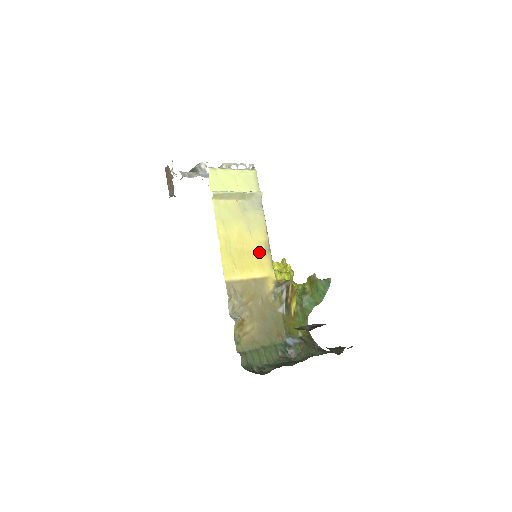
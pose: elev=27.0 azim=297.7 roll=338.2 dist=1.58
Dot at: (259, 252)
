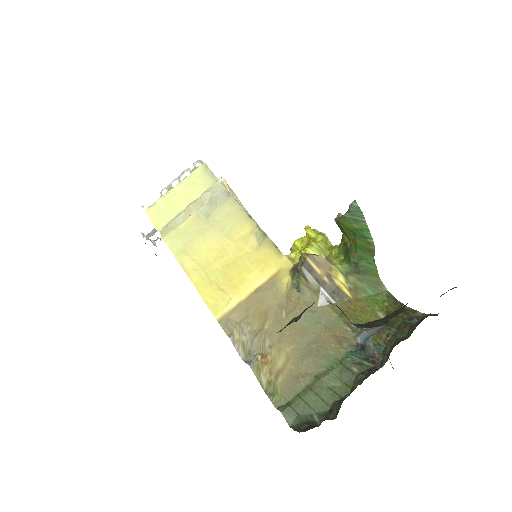
Dot at: (250, 249)
